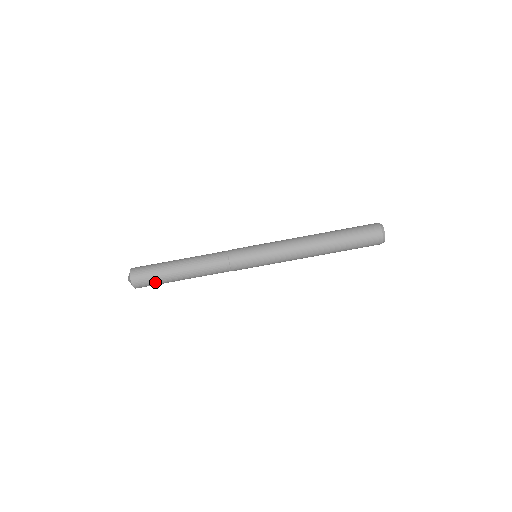
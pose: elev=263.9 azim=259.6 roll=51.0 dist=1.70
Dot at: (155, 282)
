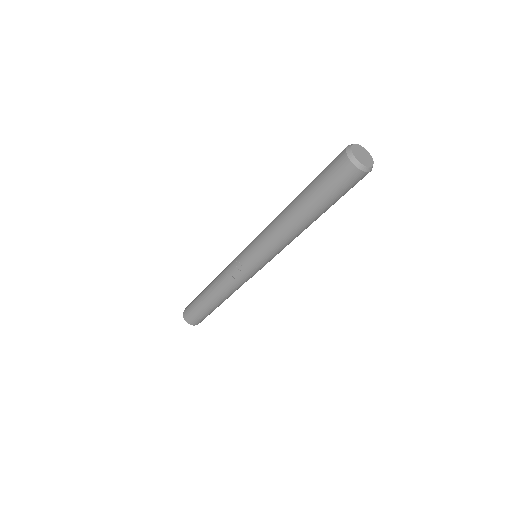
Dot at: (206, 316)
